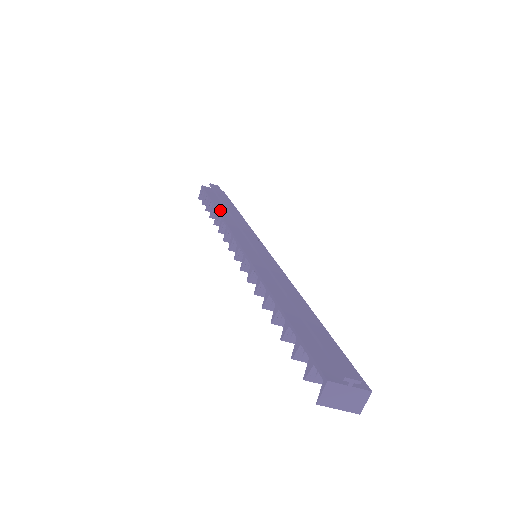
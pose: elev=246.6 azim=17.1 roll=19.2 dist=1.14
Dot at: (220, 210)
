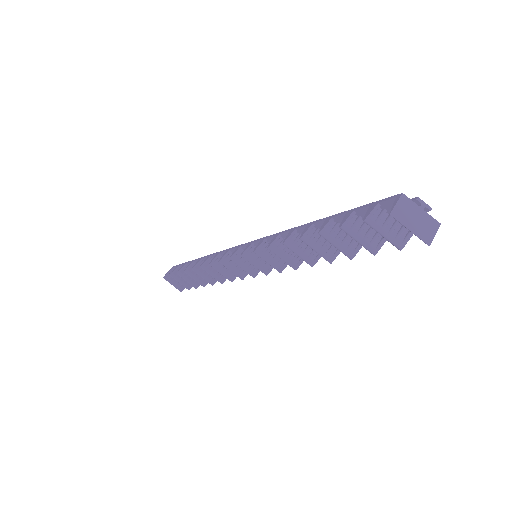
Dot at: (203, 259)
